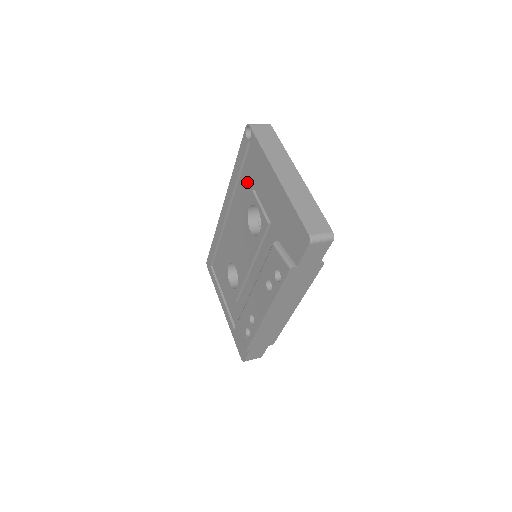
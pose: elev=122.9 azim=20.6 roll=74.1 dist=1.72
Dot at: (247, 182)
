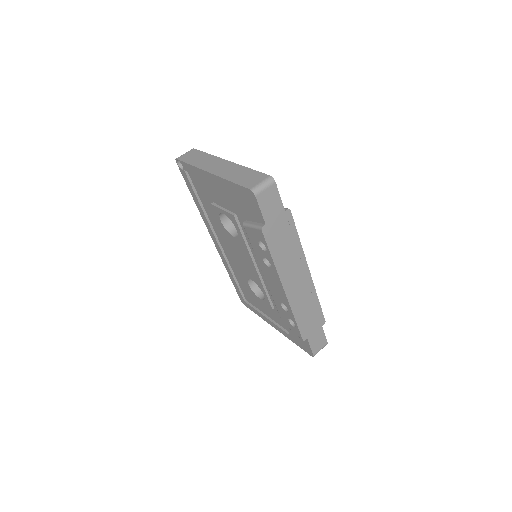
Dot at: (207, 203)
